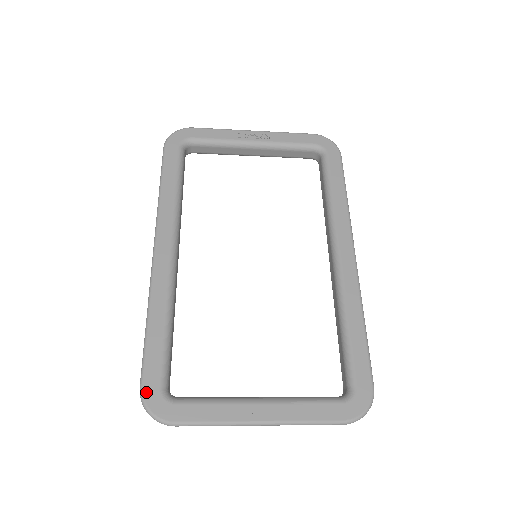
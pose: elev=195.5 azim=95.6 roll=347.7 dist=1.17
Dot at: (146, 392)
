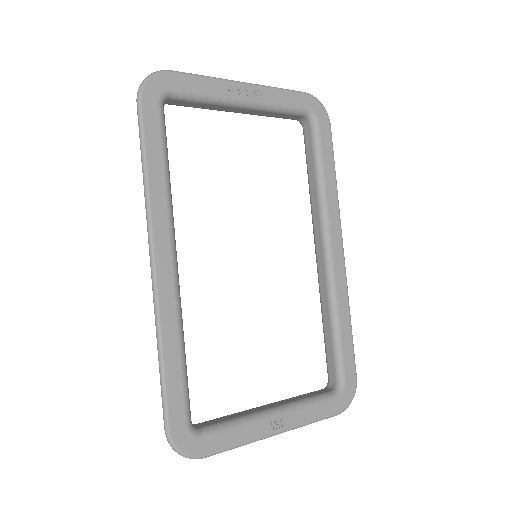
Dot at: (174, 434)
